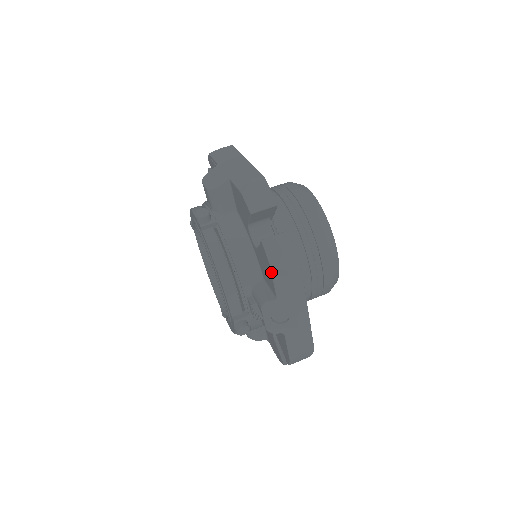
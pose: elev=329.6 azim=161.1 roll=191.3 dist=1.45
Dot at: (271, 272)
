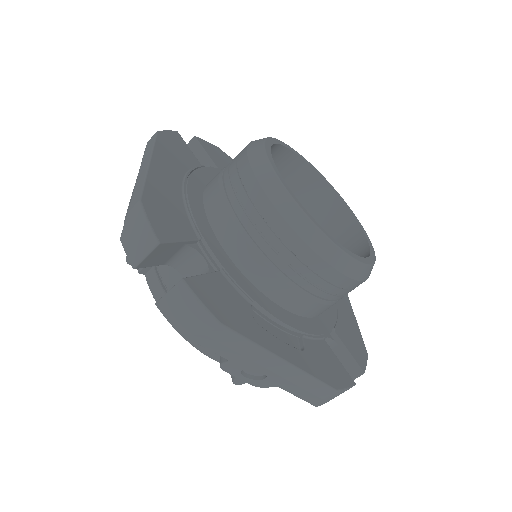
Dot at: occluded
